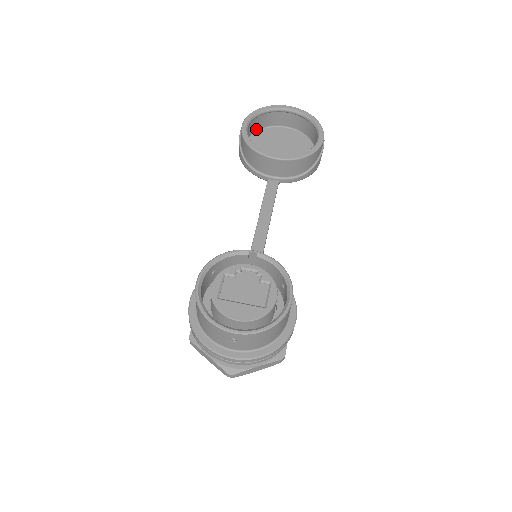
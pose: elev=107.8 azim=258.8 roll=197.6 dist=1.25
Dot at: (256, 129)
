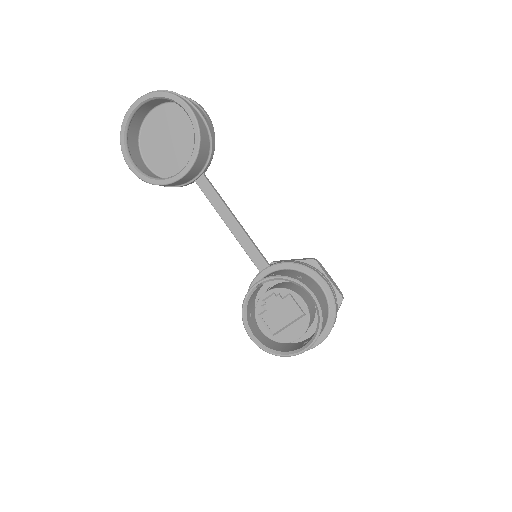
Dot at: (137, 144)
